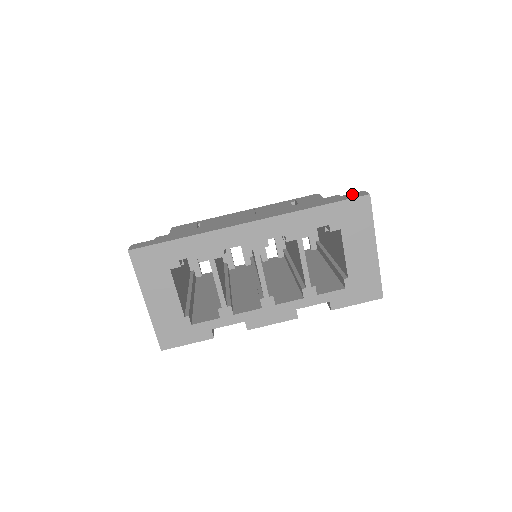
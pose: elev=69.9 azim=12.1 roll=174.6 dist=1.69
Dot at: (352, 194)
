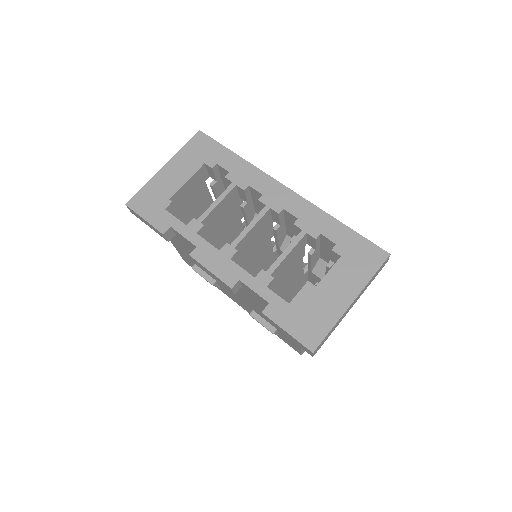
Dot at: occluded
